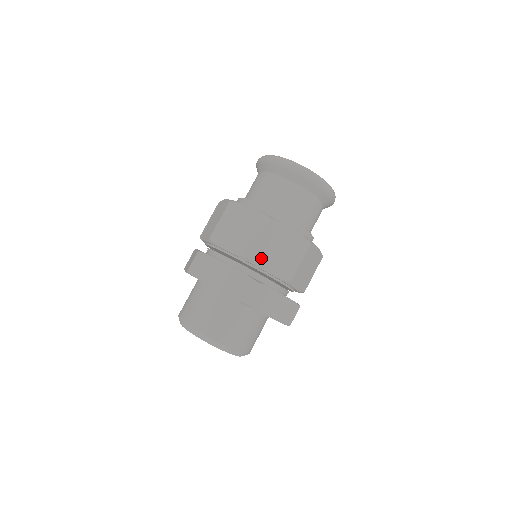
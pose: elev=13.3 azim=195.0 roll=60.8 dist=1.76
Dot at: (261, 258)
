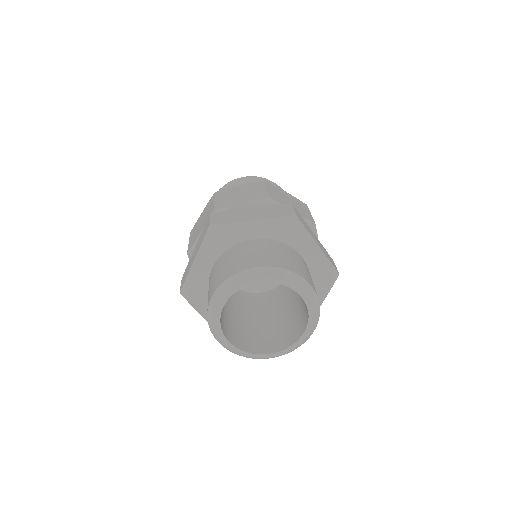
Dot at: (279, 200)
